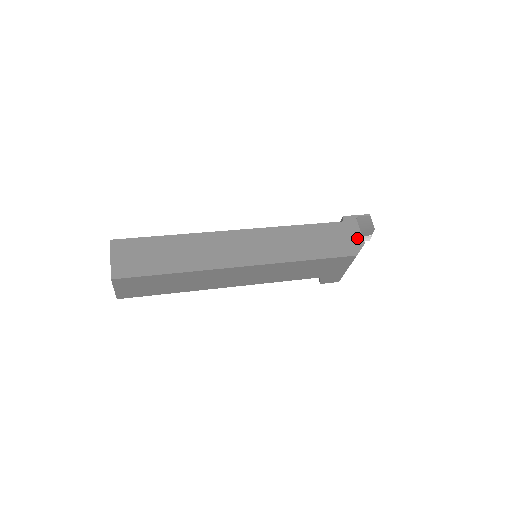
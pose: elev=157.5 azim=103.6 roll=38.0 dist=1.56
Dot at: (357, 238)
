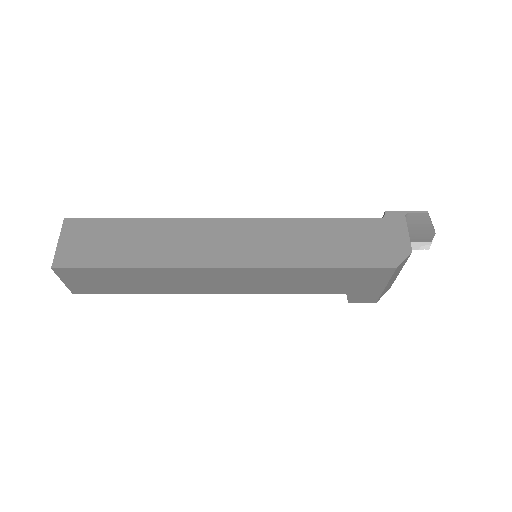
Dot at: (401, 243)
